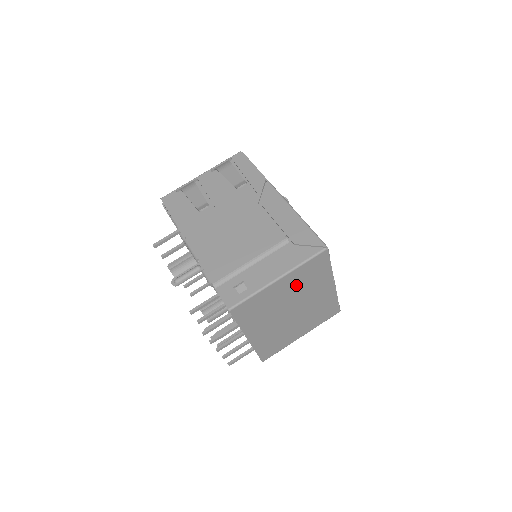
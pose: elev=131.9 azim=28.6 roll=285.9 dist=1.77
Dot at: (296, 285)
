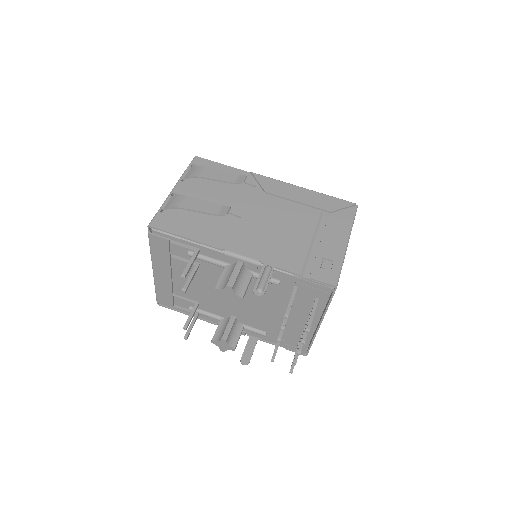
Dot at: occluded
